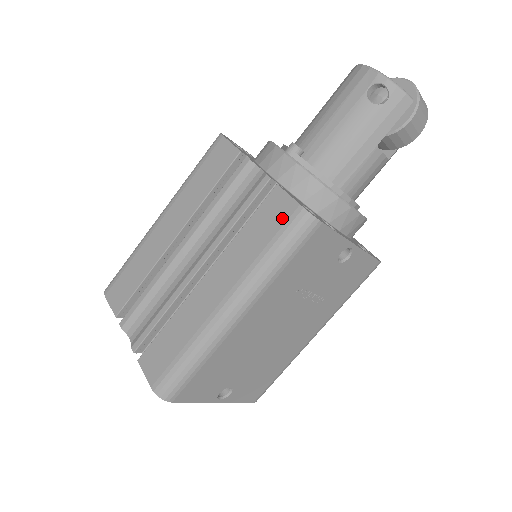
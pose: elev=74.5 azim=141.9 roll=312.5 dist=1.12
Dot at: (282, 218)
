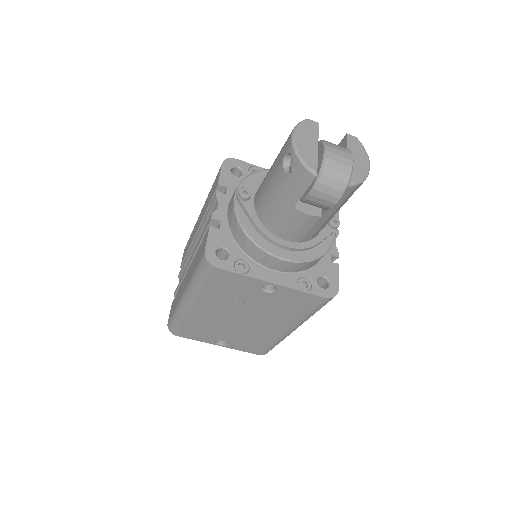
Dot at: (201, 254)
